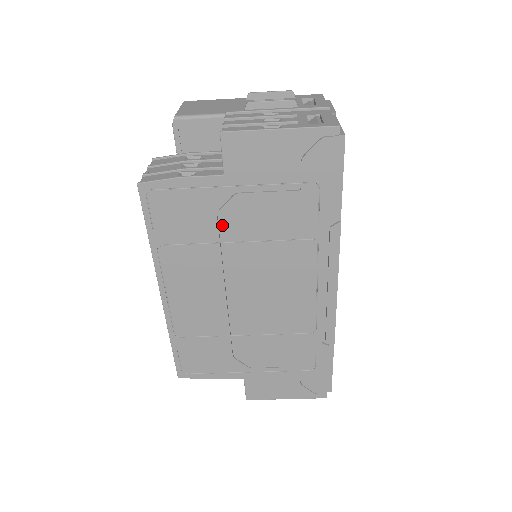
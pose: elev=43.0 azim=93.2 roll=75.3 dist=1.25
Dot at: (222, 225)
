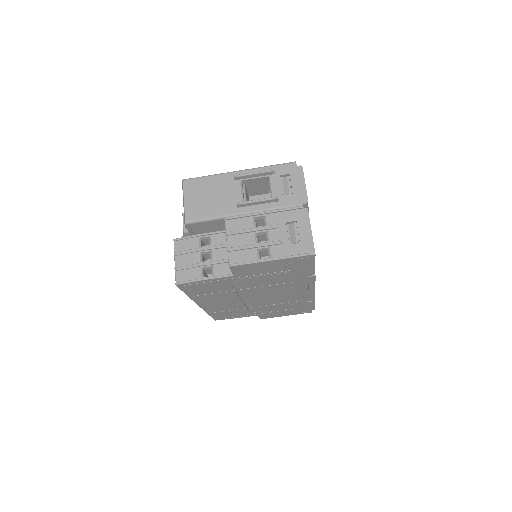
Dot at: (235, 286)
